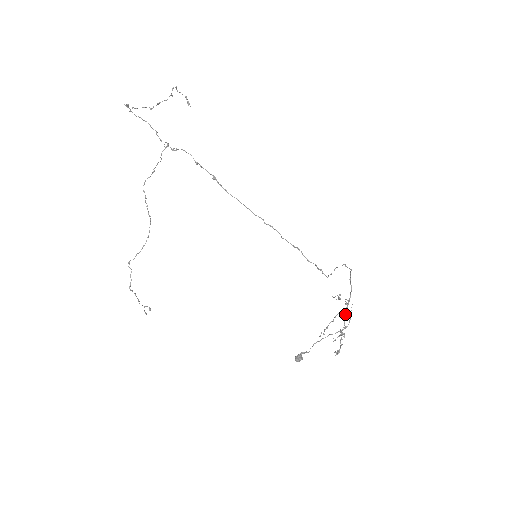
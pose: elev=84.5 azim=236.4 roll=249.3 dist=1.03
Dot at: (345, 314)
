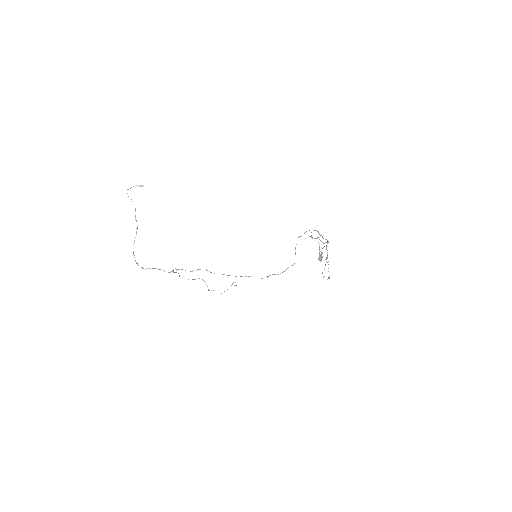
Dot at: occluded
